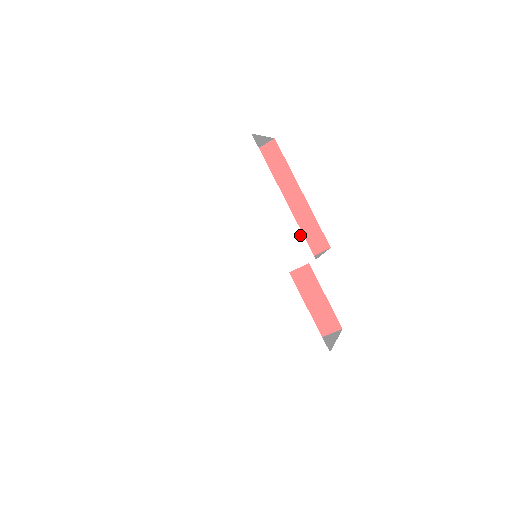
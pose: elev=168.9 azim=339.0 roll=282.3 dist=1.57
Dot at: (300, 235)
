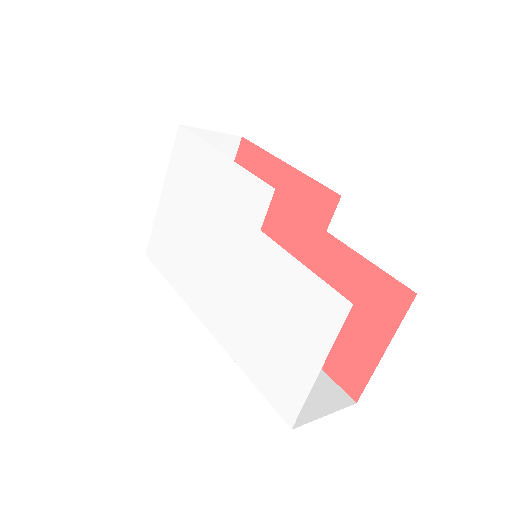
Dot at: (250, 177)
